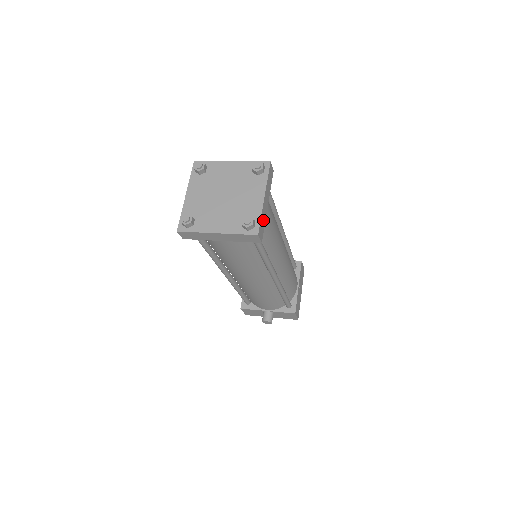
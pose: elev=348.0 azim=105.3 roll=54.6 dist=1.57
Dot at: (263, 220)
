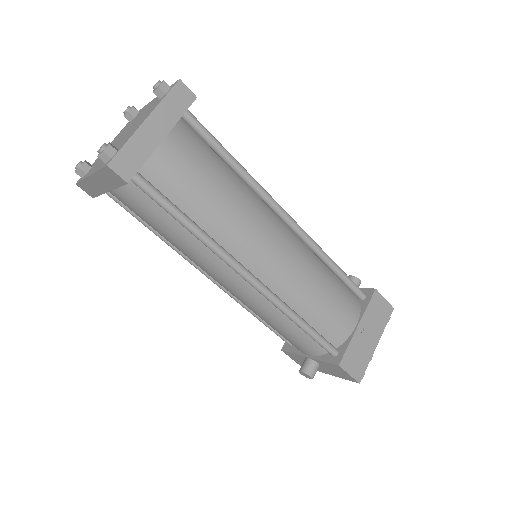
Dot at: (138, 152)
